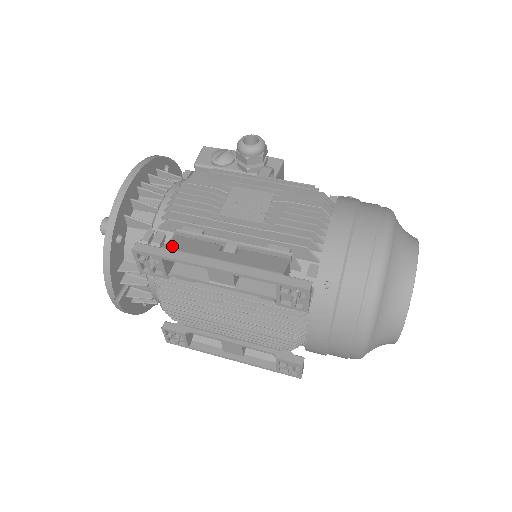
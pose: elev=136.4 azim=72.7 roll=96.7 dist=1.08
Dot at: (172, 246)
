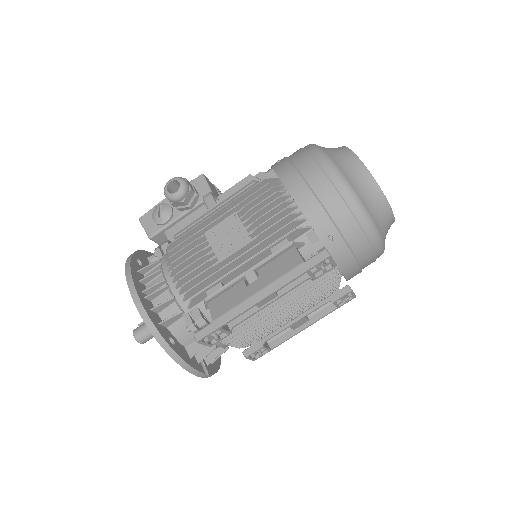
Dot at: (217, 314)
